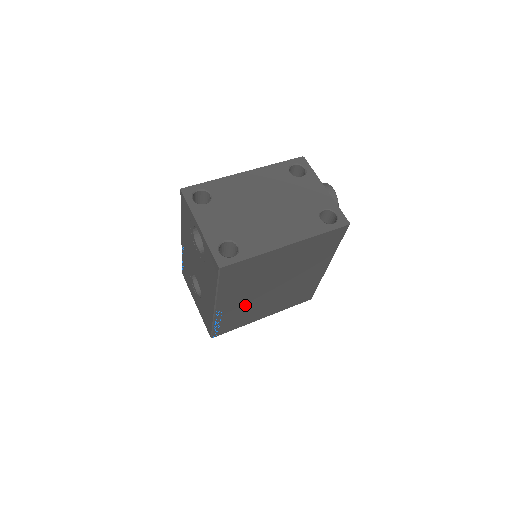
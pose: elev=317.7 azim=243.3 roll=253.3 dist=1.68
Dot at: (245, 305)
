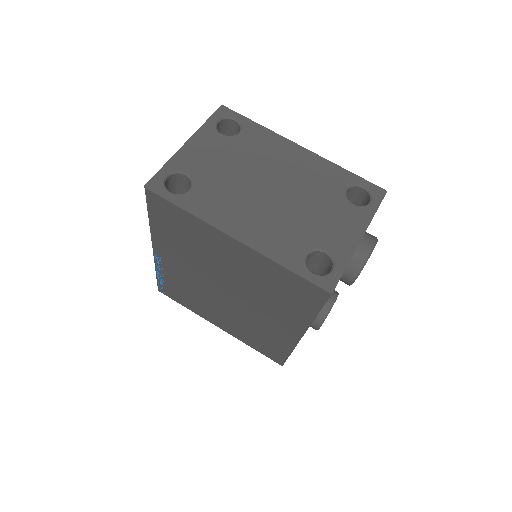
Dot at: (191, 282)
